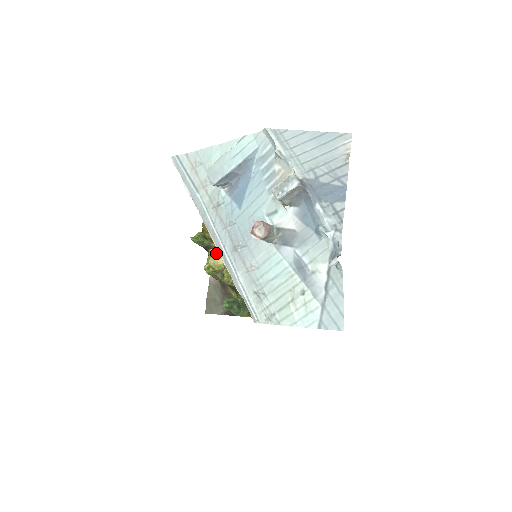
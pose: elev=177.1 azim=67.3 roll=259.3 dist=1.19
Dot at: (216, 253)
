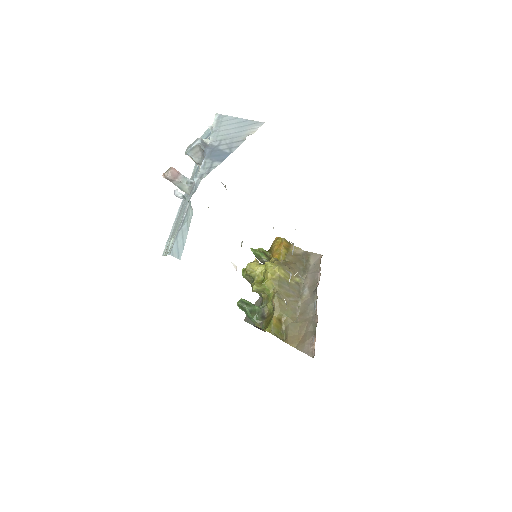
Dot at: (256, 262)
